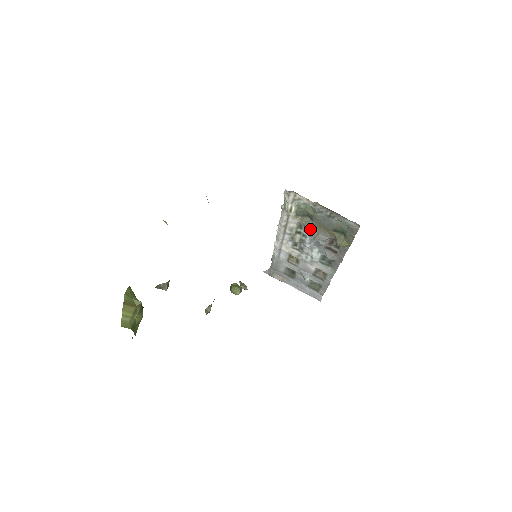
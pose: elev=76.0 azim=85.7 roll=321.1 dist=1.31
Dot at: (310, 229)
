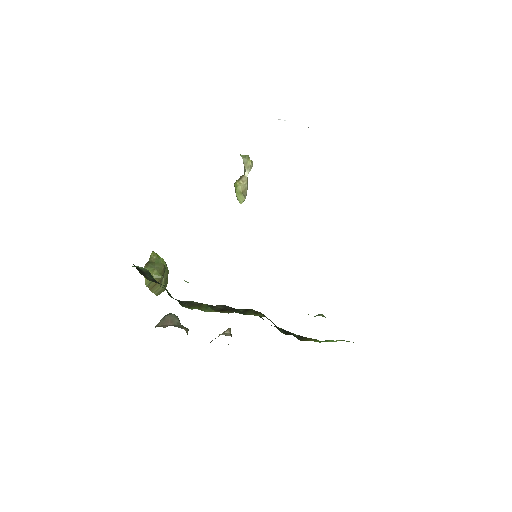
Dot at: occluded
